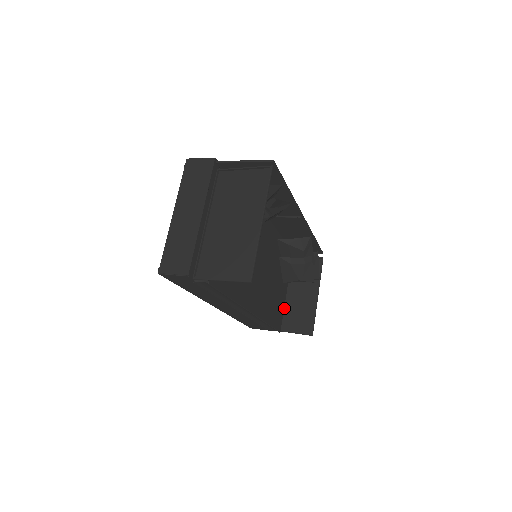
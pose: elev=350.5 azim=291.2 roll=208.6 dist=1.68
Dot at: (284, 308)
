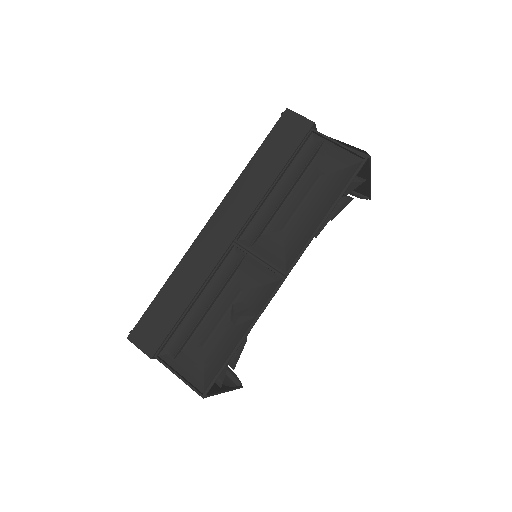
Dot at: occluded
